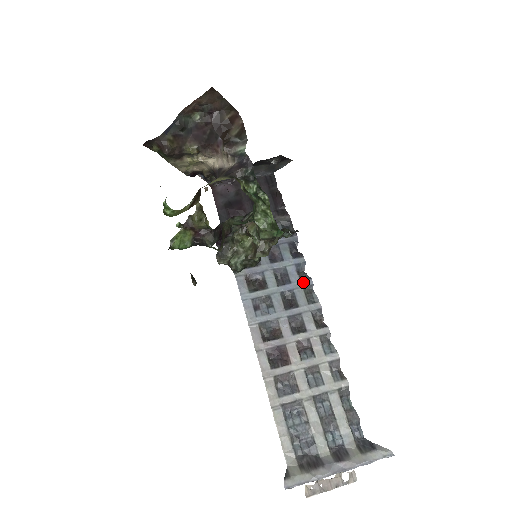
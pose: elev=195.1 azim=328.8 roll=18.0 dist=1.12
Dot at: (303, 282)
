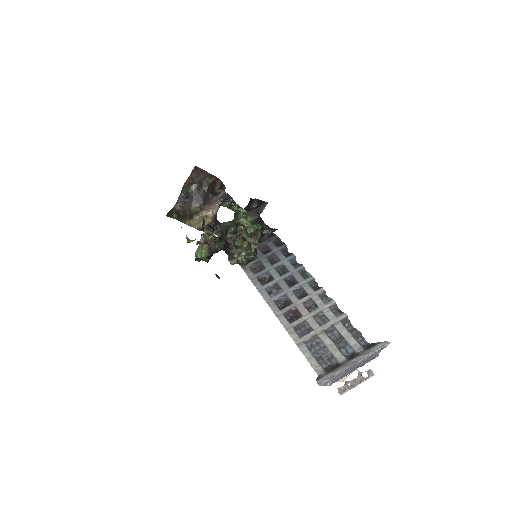
Dot at: (297, 268)
